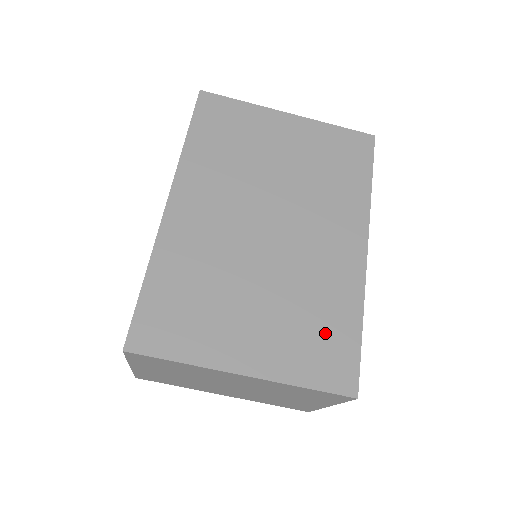
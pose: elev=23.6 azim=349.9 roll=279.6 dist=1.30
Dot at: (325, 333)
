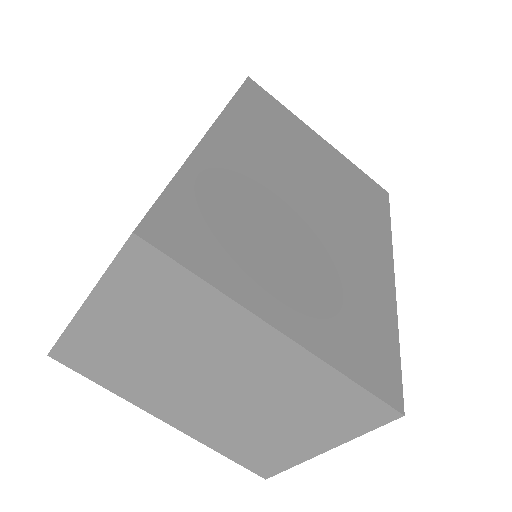
Dot at: (365, 329)
